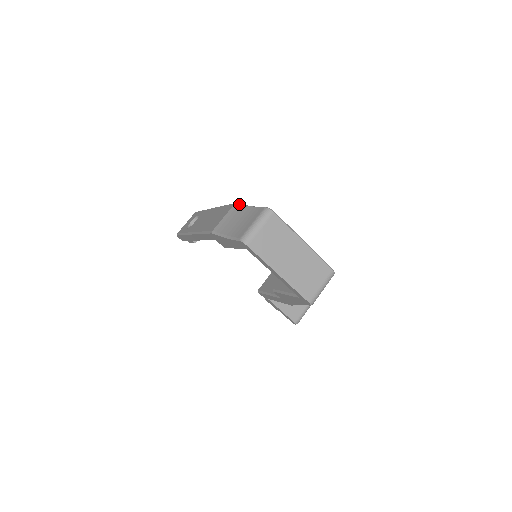
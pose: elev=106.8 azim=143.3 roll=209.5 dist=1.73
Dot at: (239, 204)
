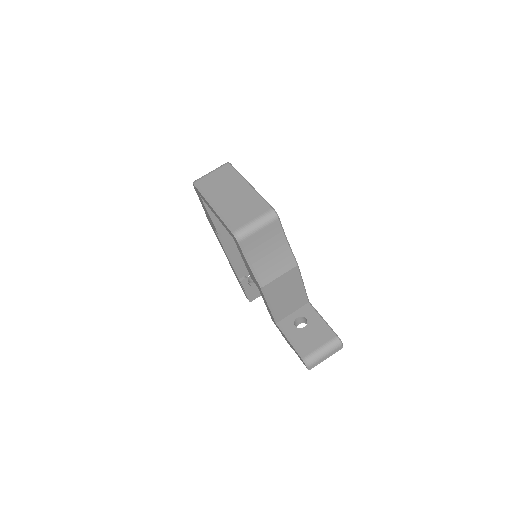
Dot at: occluded
